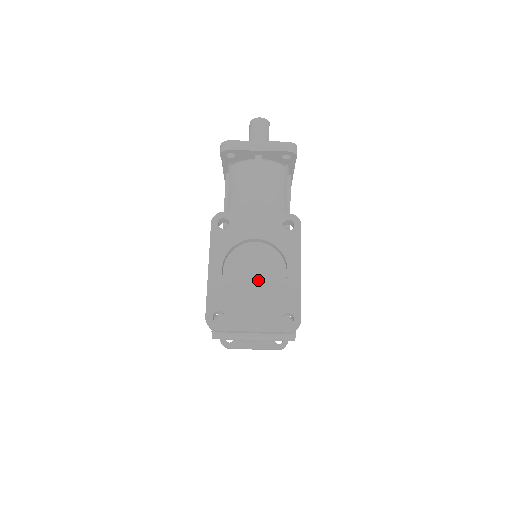
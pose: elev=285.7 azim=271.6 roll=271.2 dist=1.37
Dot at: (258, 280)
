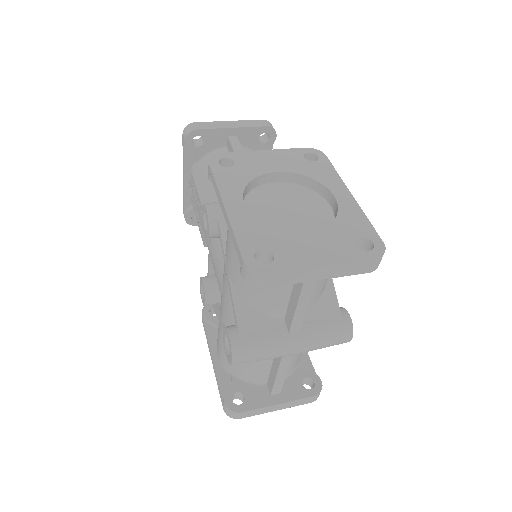
Dot at: (297, 218)
